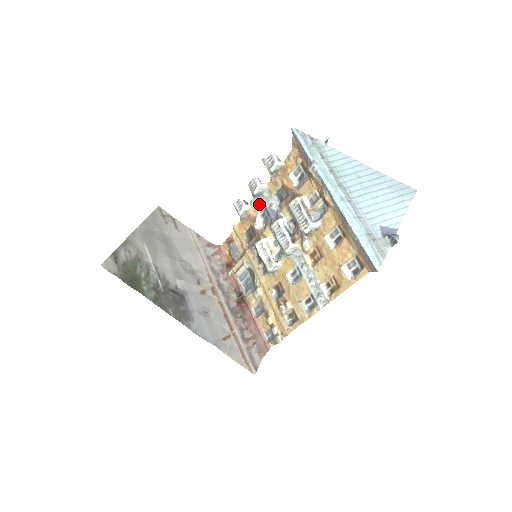
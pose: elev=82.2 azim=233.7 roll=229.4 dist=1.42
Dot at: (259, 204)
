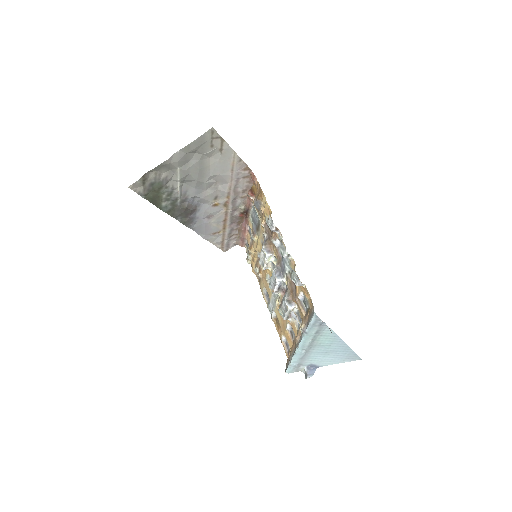
Dot at: occluded
